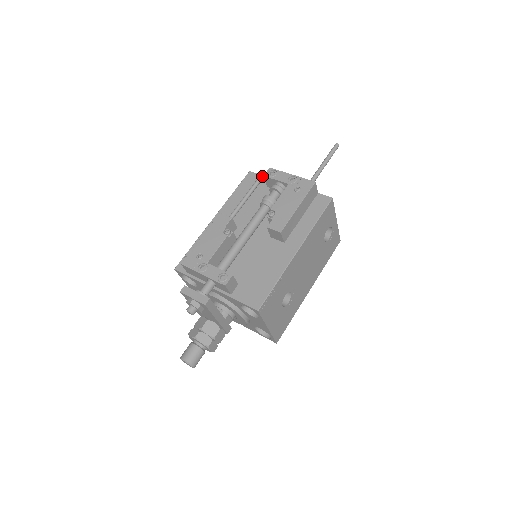
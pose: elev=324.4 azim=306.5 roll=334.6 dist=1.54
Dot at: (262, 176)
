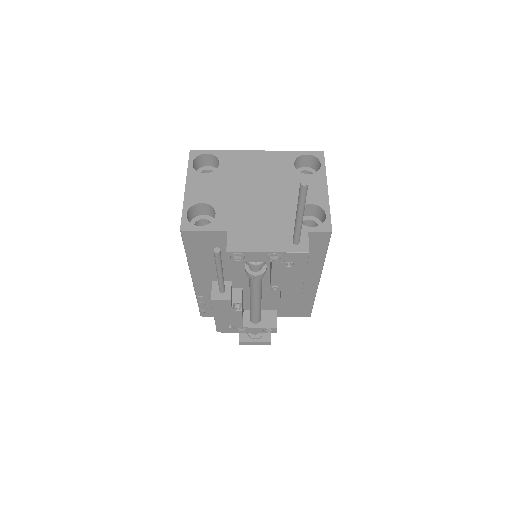
Dot at: (207, 233)
